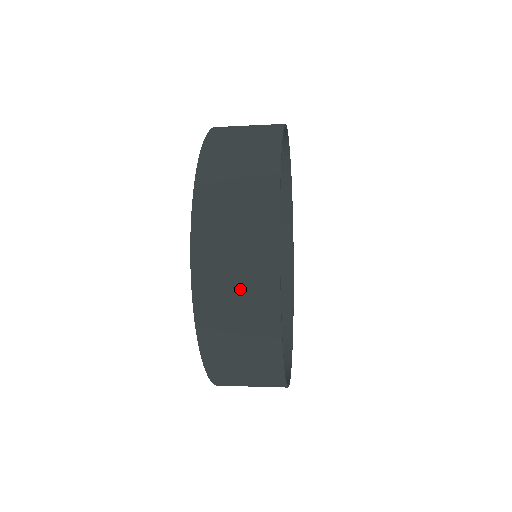
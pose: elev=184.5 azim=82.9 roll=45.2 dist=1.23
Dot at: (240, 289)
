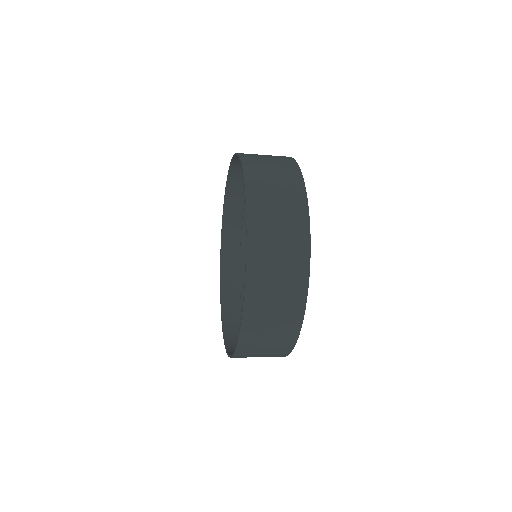
Dot at: (267, 351)
